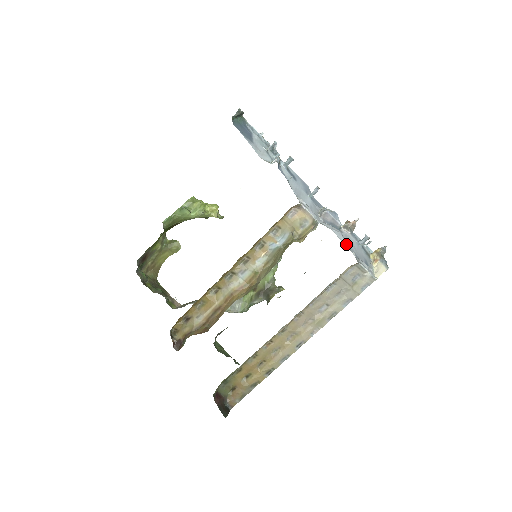
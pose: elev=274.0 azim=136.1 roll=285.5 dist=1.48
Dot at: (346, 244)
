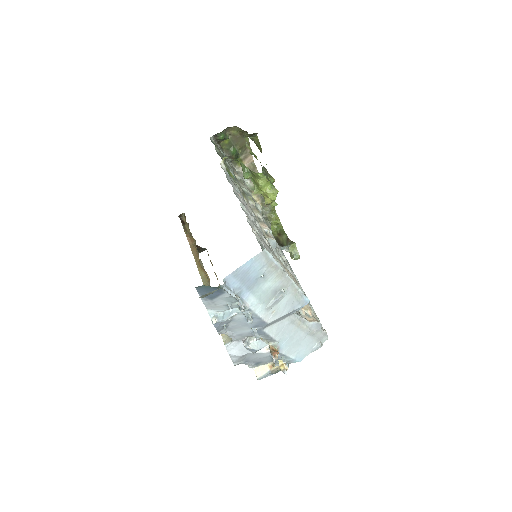
Dot at: (236, 360)
